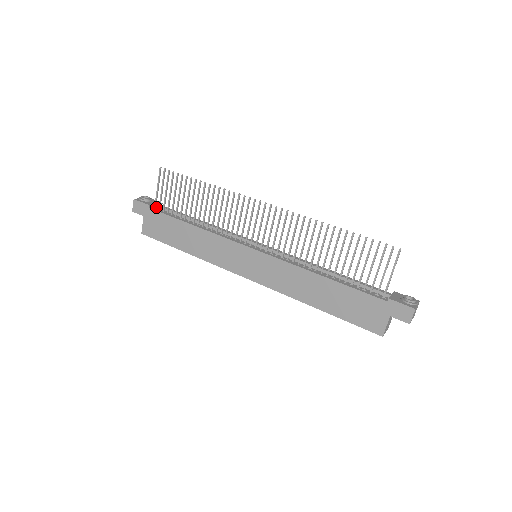
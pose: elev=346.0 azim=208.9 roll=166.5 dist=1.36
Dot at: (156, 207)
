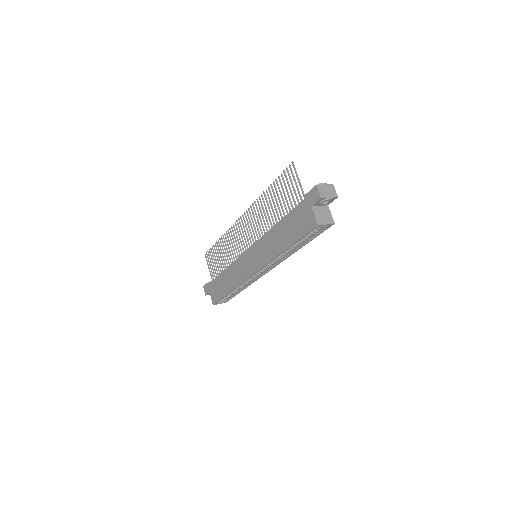
Dot at: occluded
